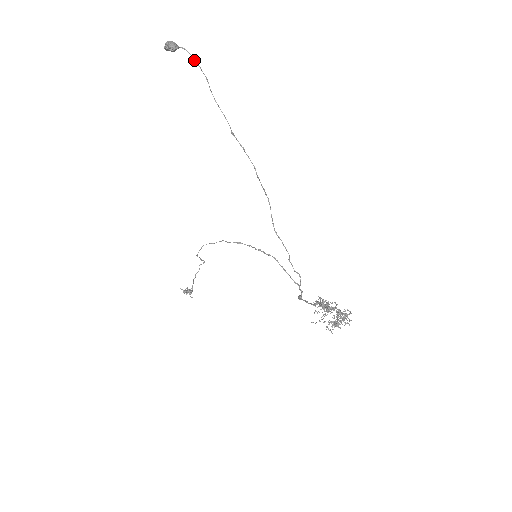
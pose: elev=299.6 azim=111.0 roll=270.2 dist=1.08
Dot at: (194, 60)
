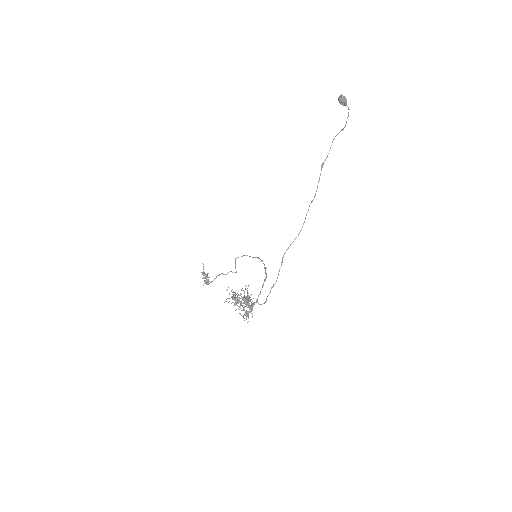
Dot at: (347, 117)
